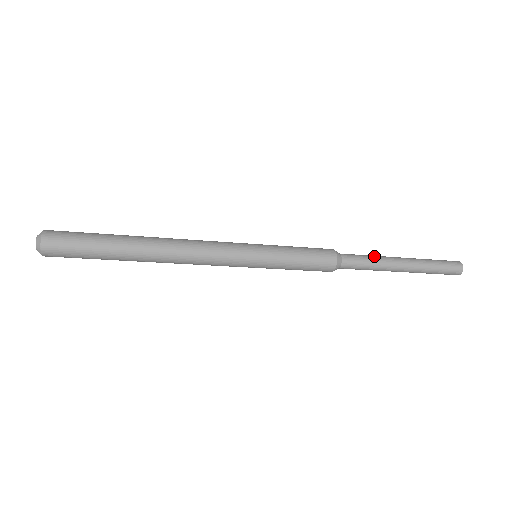
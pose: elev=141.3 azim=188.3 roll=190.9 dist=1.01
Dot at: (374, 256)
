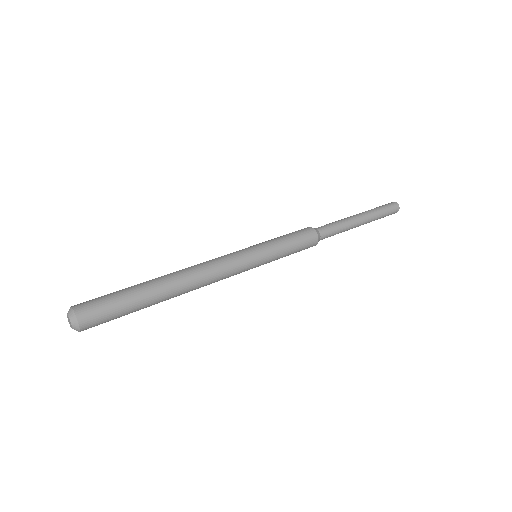
Dot at: (341, 222)
